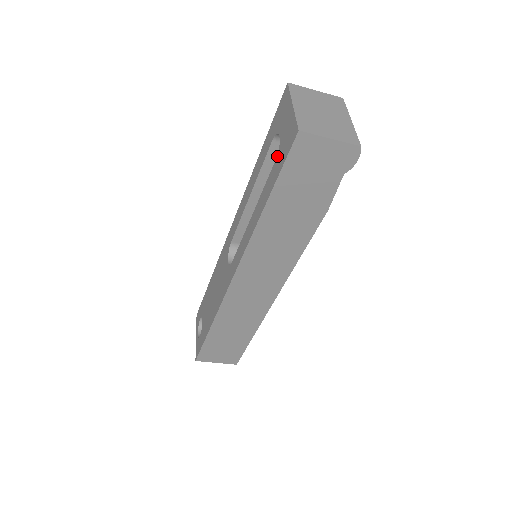
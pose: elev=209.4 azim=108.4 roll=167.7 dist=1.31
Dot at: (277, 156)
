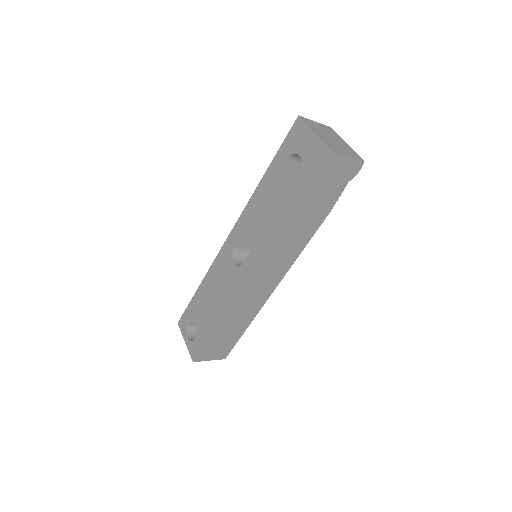
Dot at: (301, 171)
